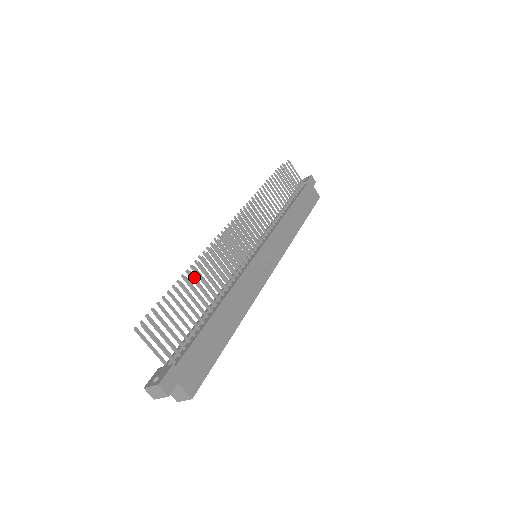
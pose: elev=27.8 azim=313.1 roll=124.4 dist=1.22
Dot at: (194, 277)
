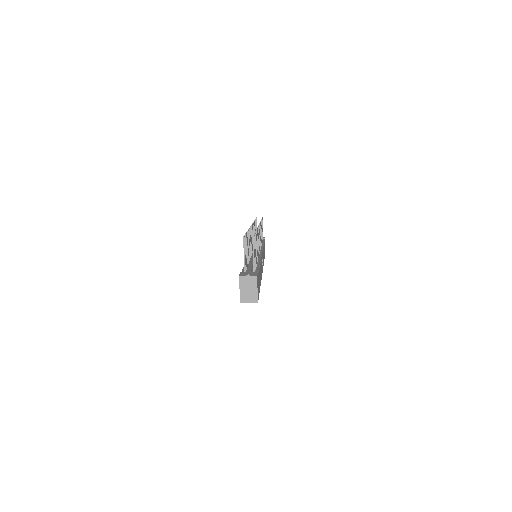
Dot at: occluded
